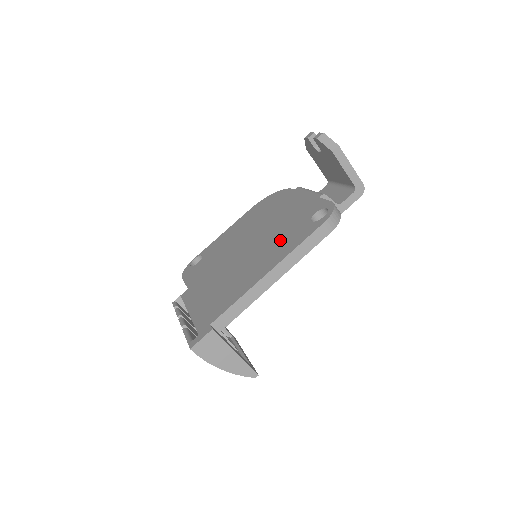
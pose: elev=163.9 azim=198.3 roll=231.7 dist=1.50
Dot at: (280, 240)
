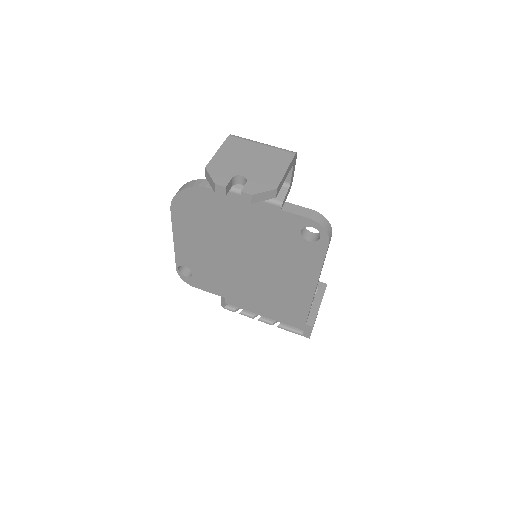
Dot at: (289, 259)
